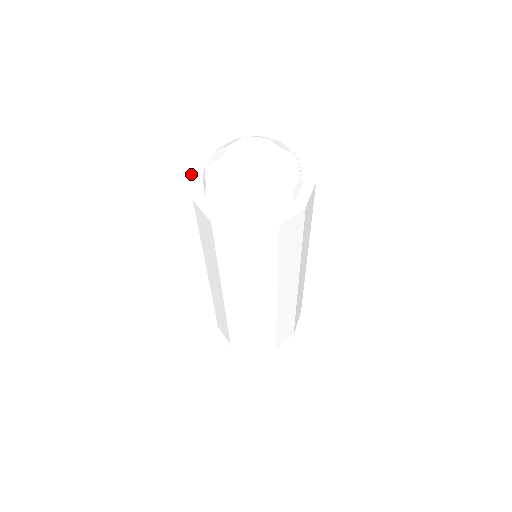
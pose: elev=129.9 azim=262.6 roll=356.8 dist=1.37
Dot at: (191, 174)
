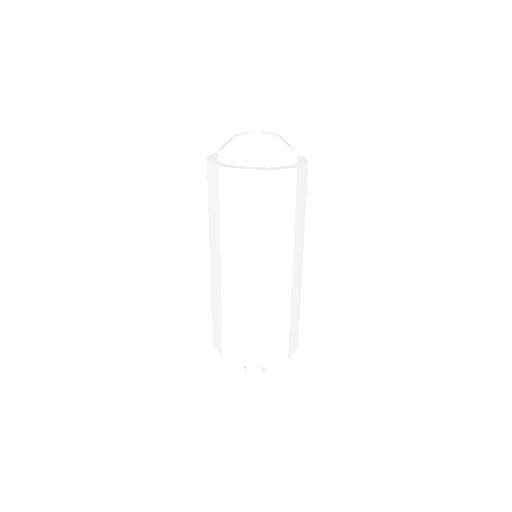
Dot at: (207, 160)
